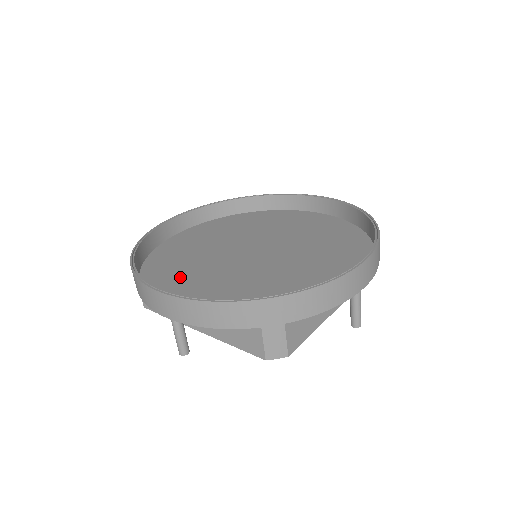
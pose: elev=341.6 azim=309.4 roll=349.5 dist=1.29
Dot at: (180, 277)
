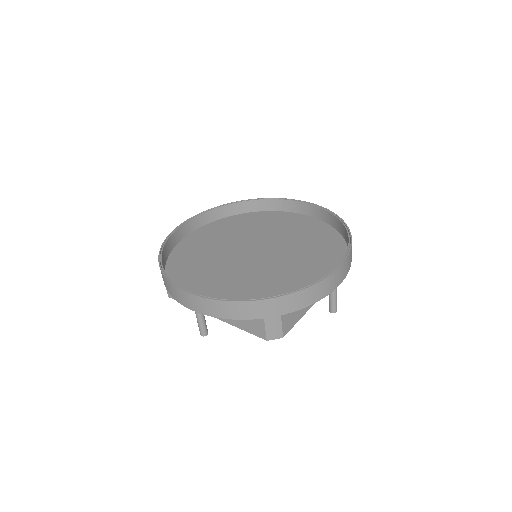
Dot at: (198, 276)
